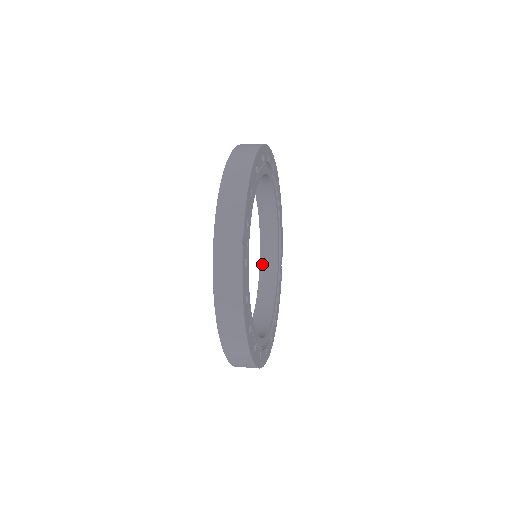
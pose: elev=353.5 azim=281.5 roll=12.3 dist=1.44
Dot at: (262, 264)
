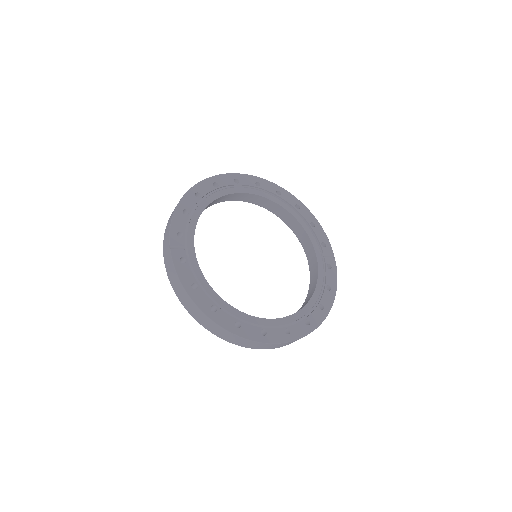
Dot at: (309, 263)
